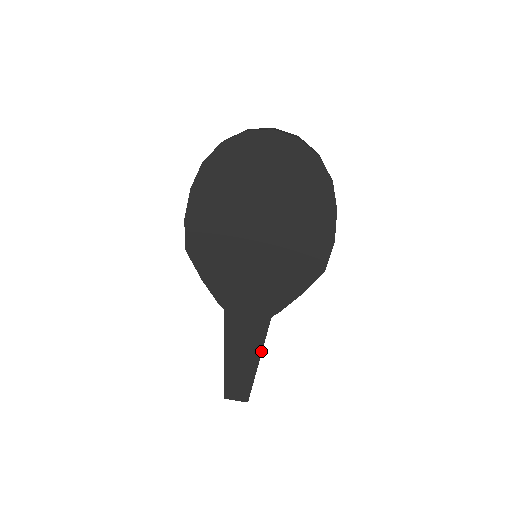
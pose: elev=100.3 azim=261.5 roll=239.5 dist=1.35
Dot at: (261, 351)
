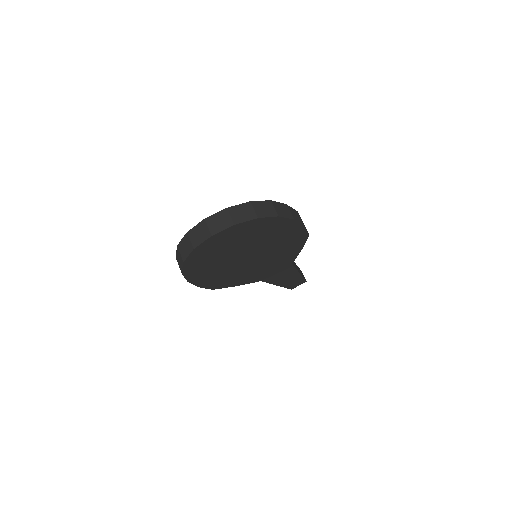
Dot at: (297, 271)
